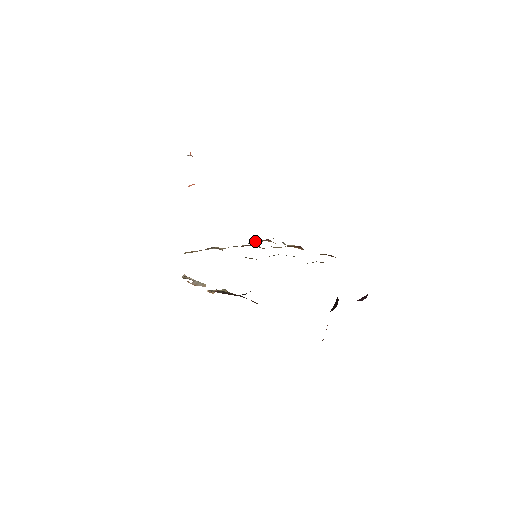
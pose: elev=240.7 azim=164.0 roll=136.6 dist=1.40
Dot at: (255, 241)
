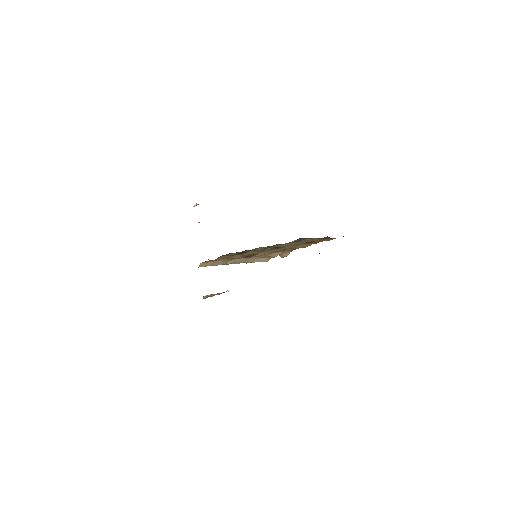
Dot at: (257, 259)
